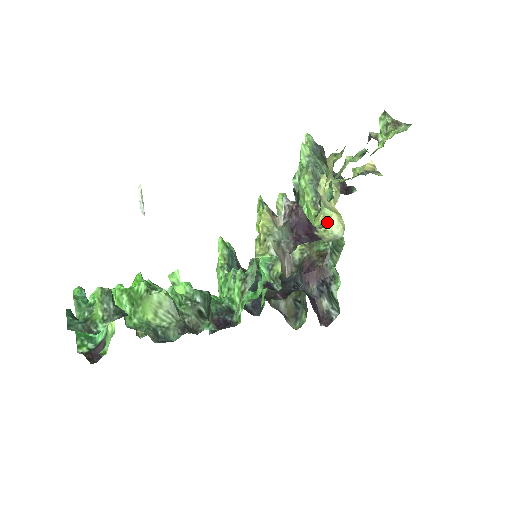
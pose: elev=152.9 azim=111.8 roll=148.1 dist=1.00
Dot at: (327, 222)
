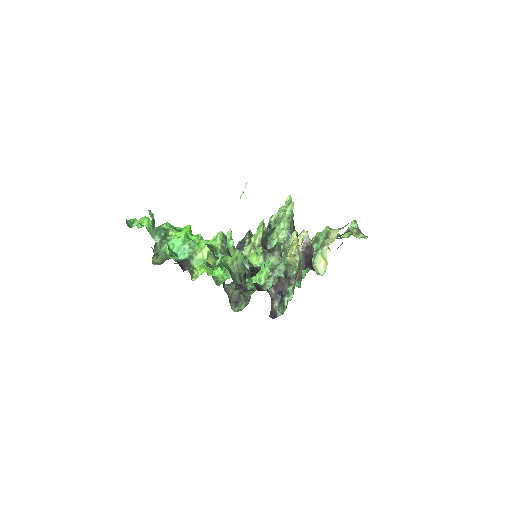
Dot at: (316, 263)
